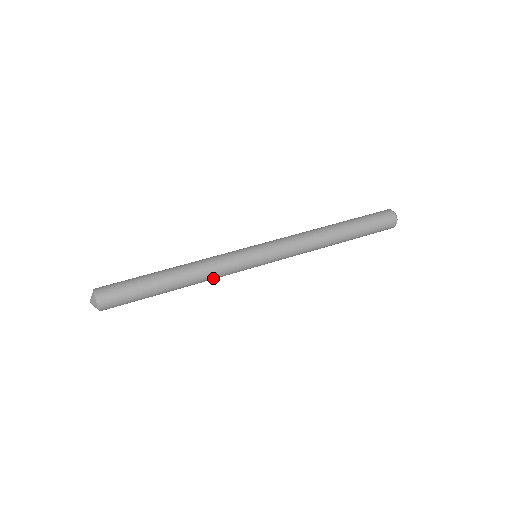
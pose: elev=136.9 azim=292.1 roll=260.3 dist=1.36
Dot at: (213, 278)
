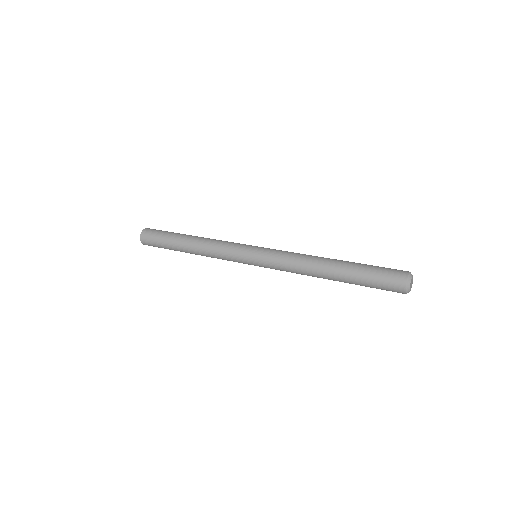
Dot at: (217, 258)
